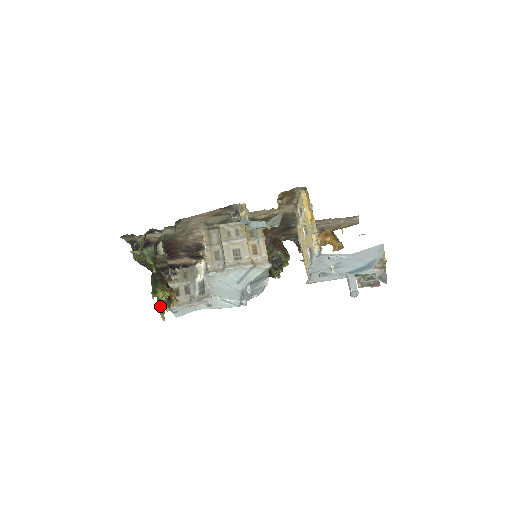
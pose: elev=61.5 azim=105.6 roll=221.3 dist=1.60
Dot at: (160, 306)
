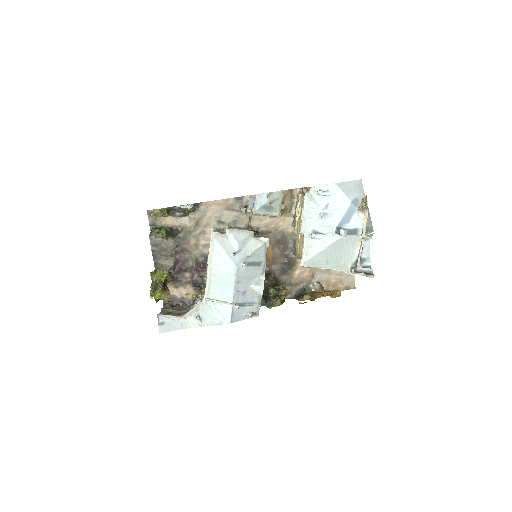
Dot at: (153, 285)
